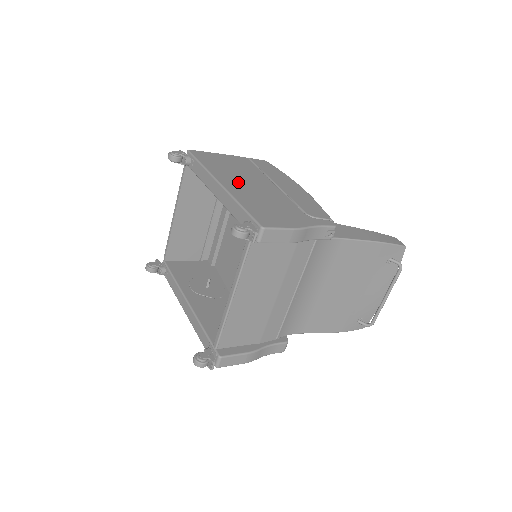
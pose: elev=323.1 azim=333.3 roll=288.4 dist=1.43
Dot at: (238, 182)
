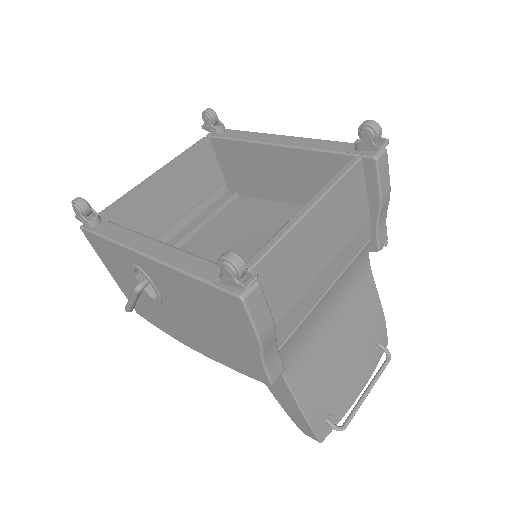
Dot at: occluded
